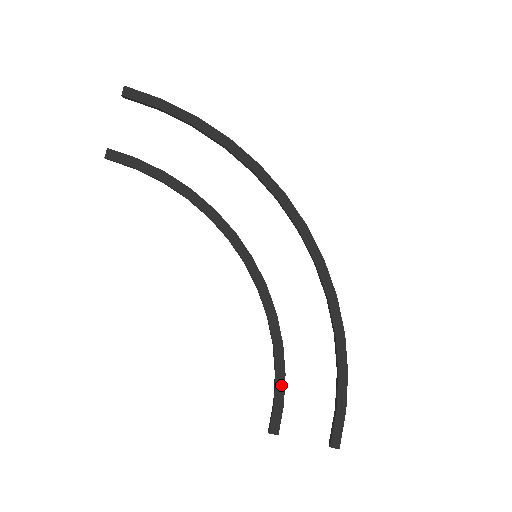
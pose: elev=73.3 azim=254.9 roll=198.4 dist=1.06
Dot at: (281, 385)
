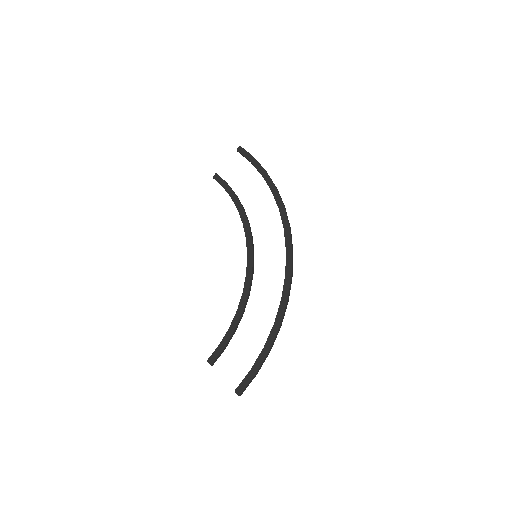
Dot at: (228, 336)
